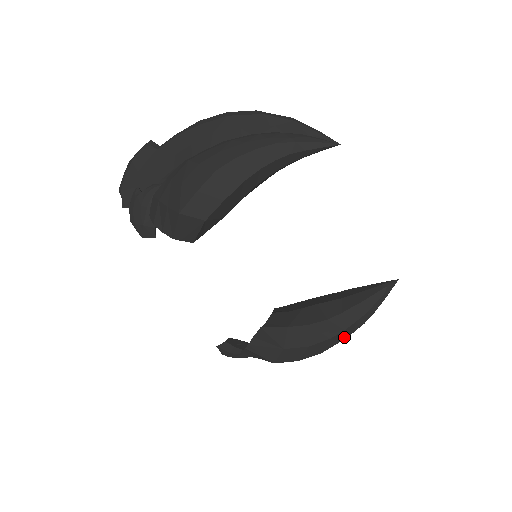
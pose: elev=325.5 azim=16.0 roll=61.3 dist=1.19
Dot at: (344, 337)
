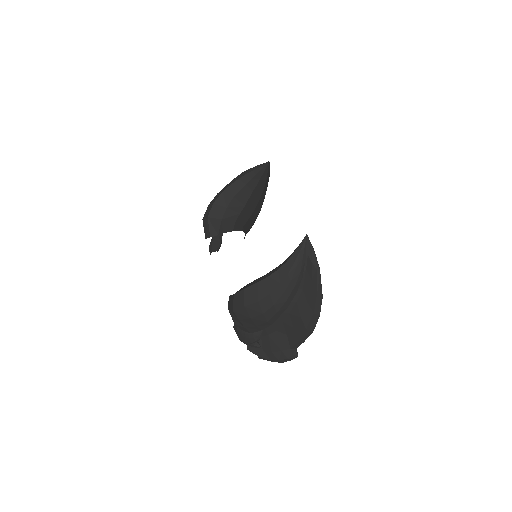
Dot at: (274, 287)
